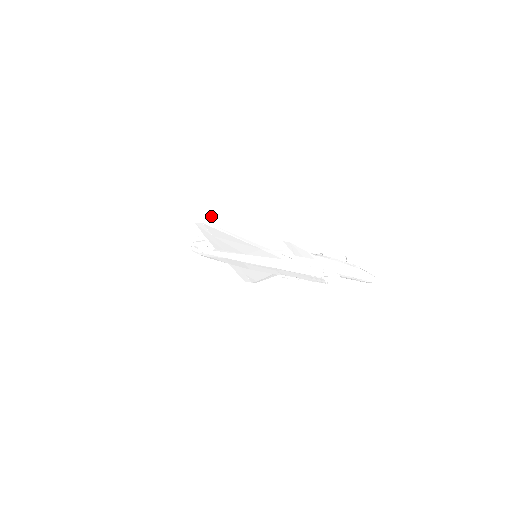
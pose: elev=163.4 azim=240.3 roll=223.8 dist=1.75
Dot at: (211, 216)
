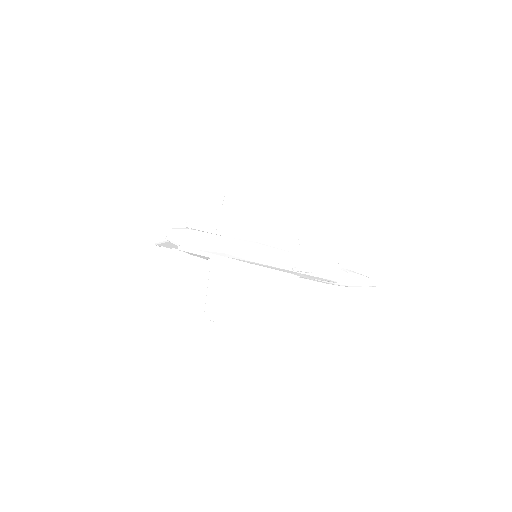
Dot at: occluded
